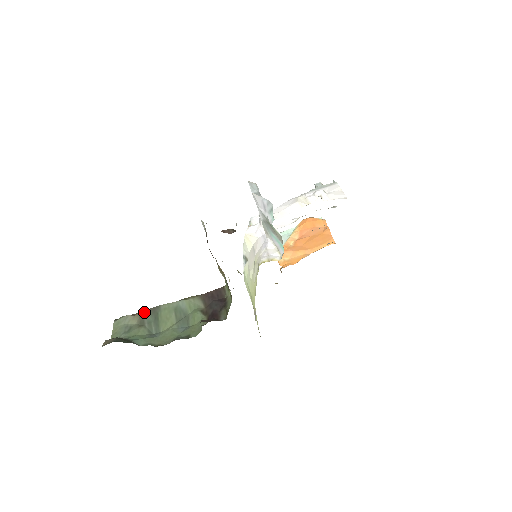
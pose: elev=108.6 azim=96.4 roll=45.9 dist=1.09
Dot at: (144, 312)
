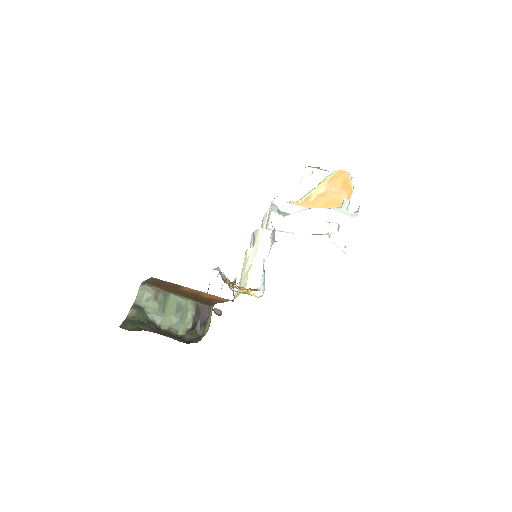
Dot at: (159, 291)
